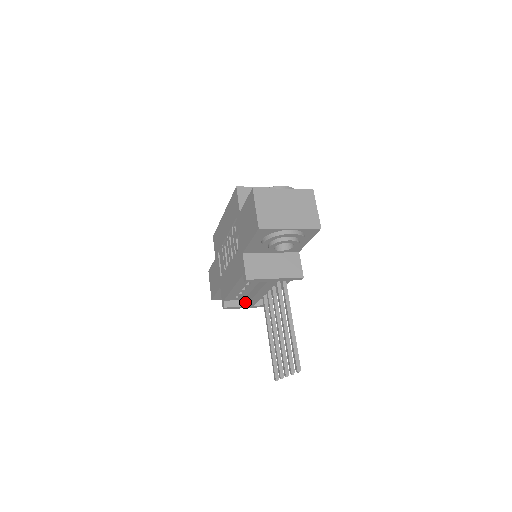
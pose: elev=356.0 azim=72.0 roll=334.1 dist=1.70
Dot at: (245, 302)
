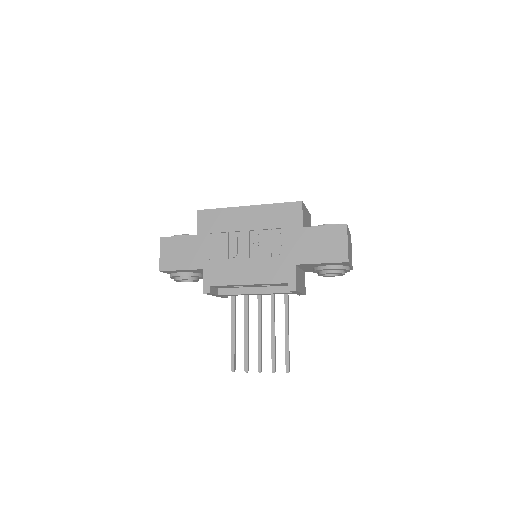
Dot at: (222, 292)
